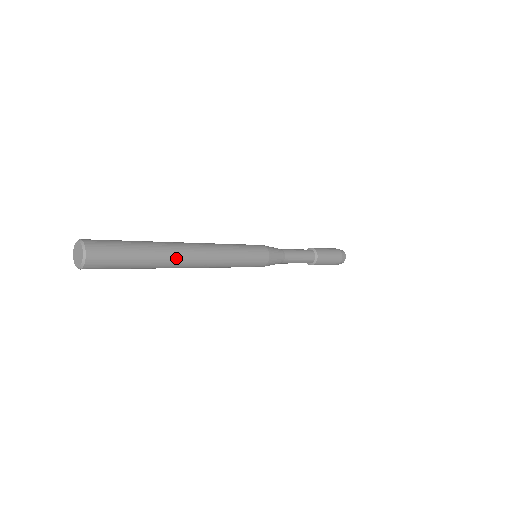
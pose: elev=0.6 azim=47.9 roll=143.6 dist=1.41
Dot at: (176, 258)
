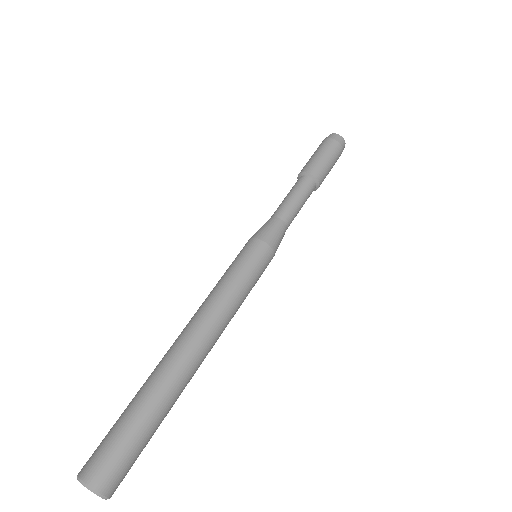
Dot at: occluded
